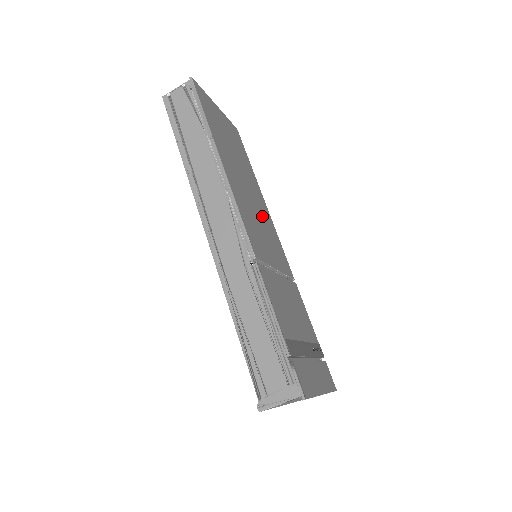
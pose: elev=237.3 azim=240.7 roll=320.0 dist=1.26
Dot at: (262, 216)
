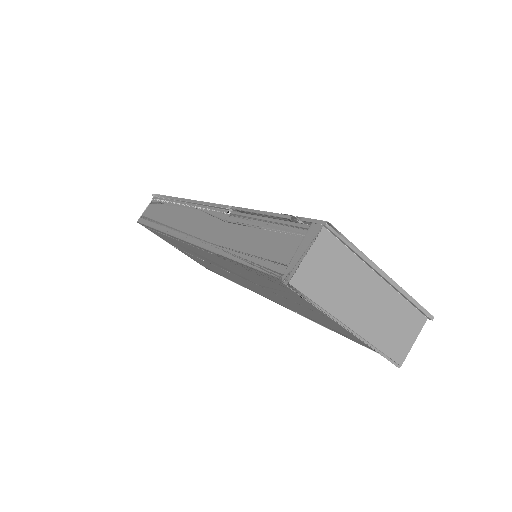
Dot at: occluded
